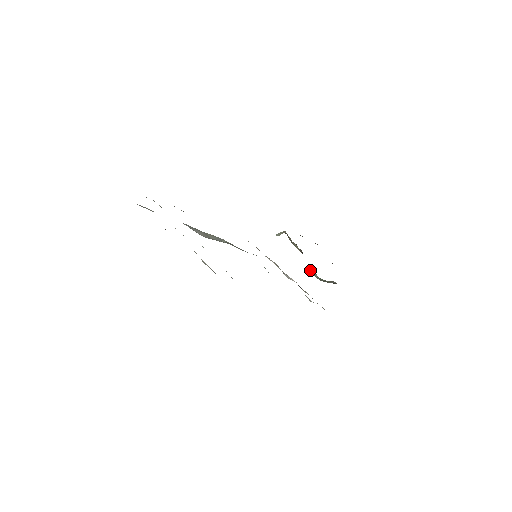
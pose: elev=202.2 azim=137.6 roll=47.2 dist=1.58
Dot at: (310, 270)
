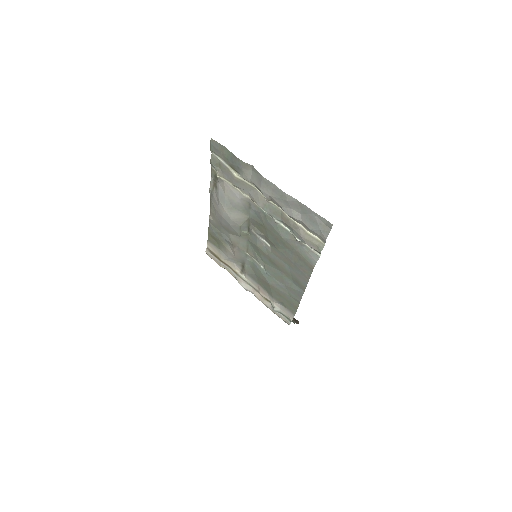
Dot at: occluded
